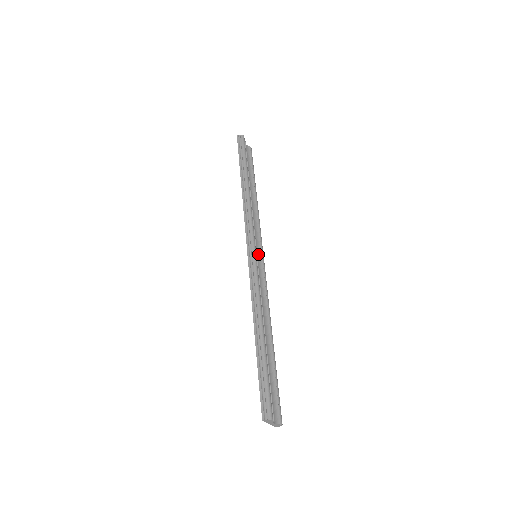
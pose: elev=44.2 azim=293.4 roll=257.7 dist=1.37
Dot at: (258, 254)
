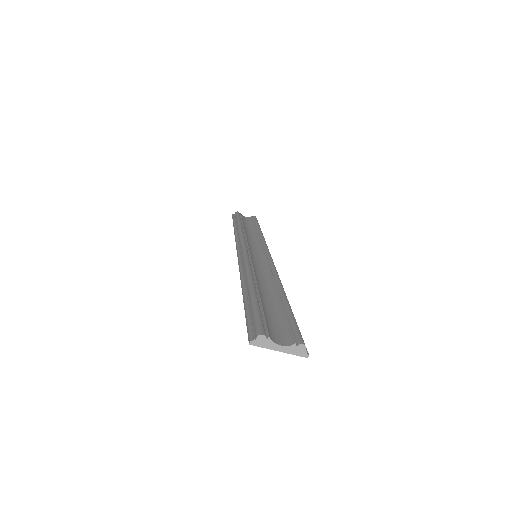
Dot at: (260, 254)
